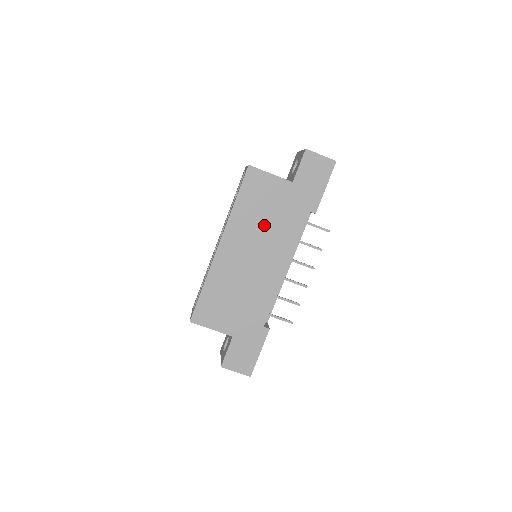
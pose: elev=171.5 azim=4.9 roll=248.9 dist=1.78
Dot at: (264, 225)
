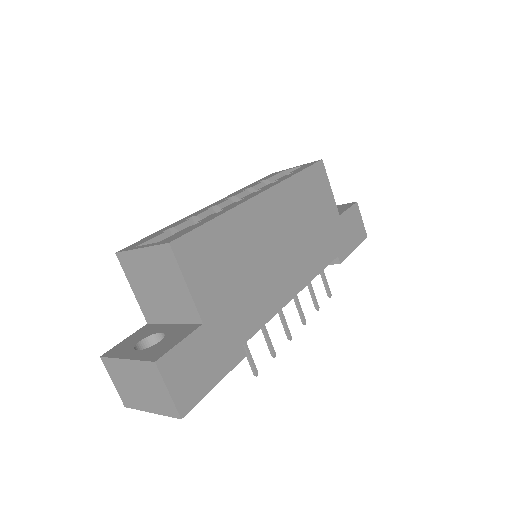
Dot at: (305, 224)
